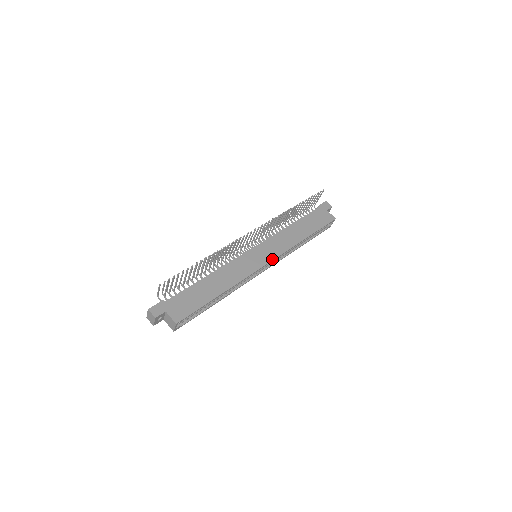
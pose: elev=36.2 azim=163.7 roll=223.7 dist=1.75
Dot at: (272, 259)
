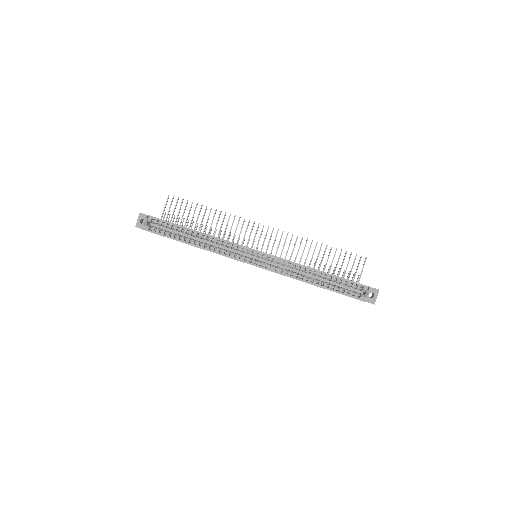
Dot at: occluded
